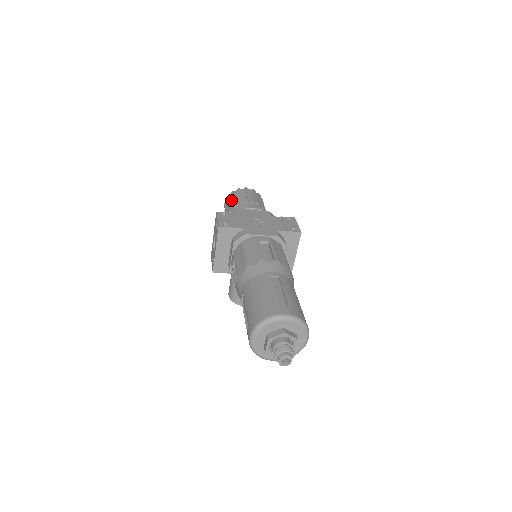
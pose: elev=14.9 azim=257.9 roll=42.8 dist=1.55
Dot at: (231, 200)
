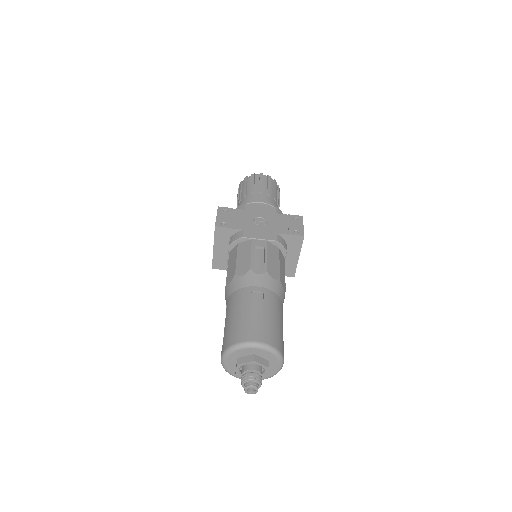
Dot at: (243, 187)
